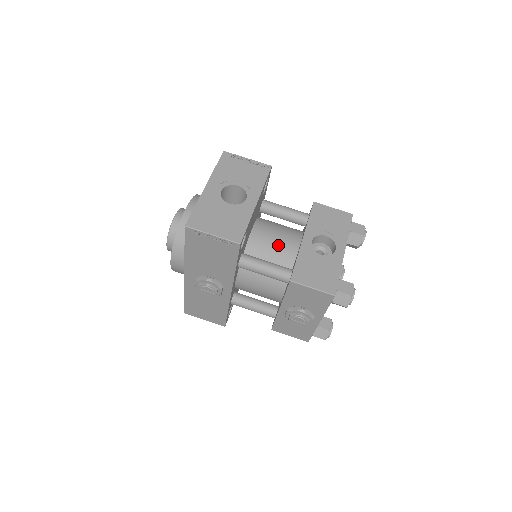
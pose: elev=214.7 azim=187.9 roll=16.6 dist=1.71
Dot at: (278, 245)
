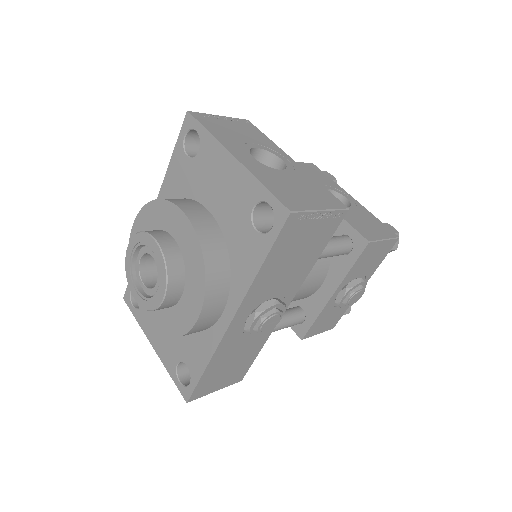
Dot at: occluded
